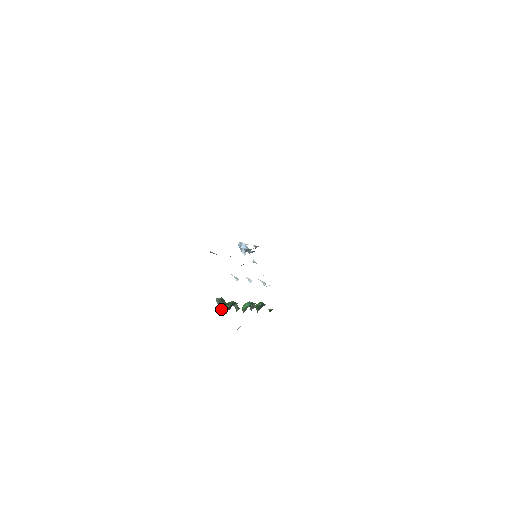
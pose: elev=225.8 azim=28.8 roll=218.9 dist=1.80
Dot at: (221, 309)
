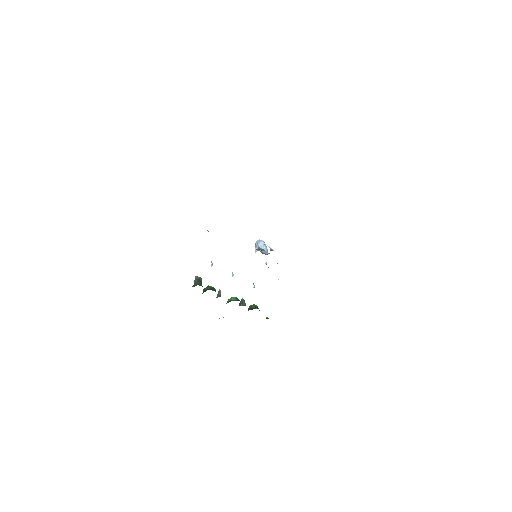
Dot at: occluded
